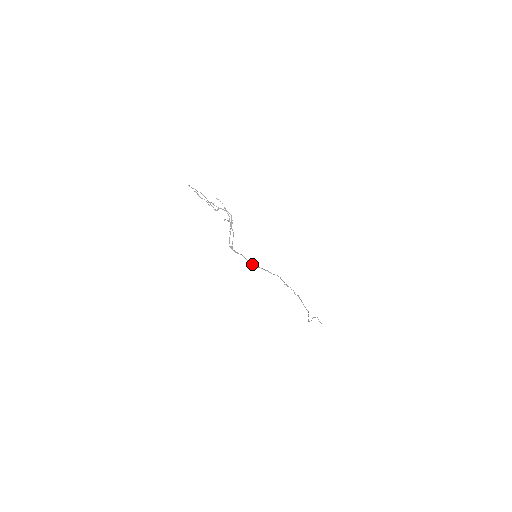
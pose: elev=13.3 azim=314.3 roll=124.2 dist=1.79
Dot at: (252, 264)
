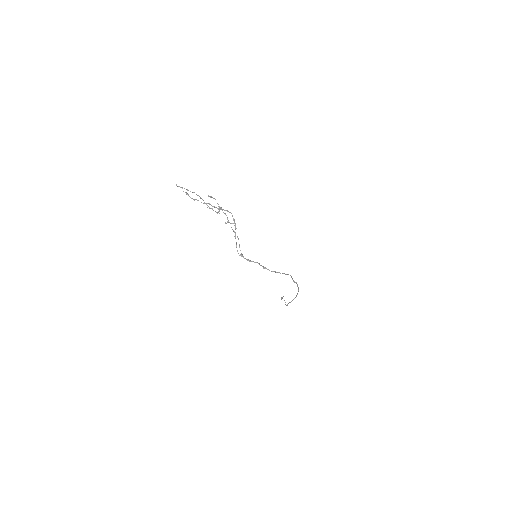
Dot at: occluded
